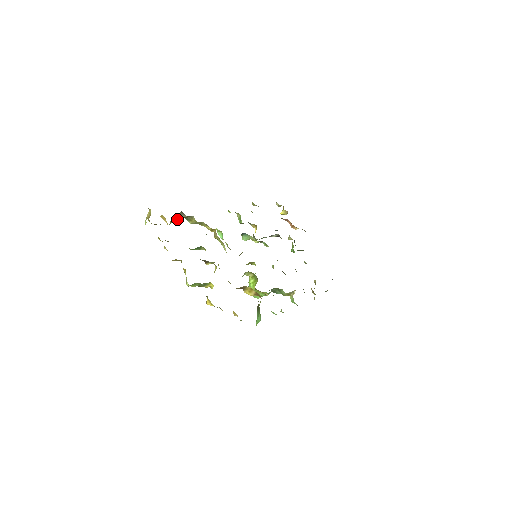
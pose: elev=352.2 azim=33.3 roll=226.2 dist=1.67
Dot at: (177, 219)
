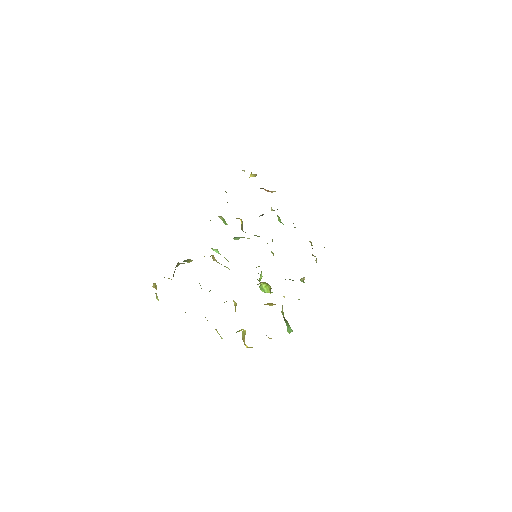
Dot at: occluded
